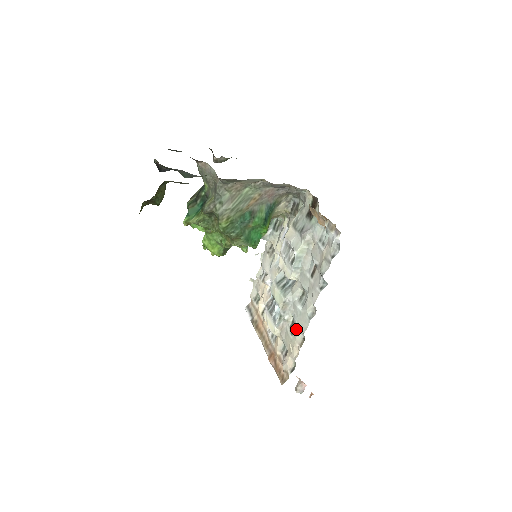
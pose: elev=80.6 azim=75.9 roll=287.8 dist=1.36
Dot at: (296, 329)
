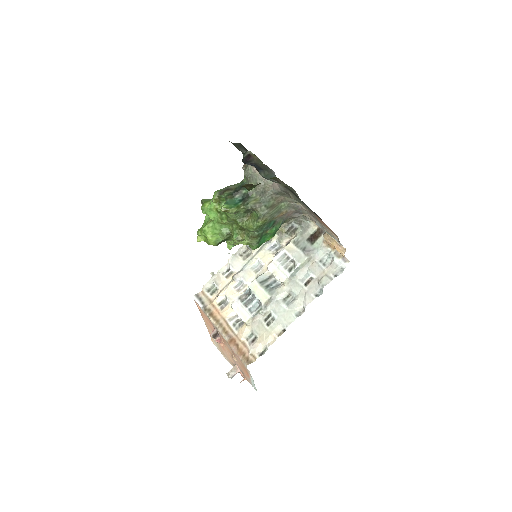
Dot at: (276, 322)
